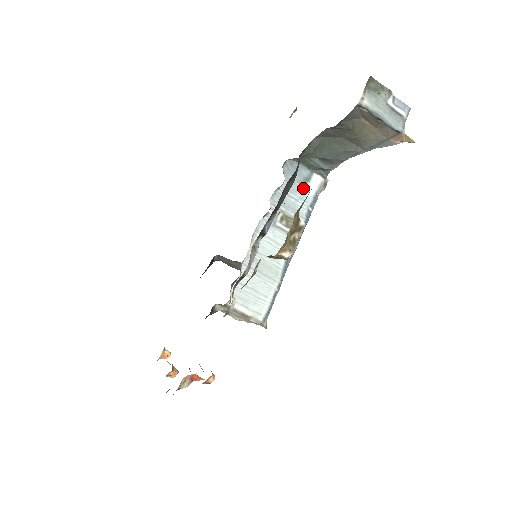
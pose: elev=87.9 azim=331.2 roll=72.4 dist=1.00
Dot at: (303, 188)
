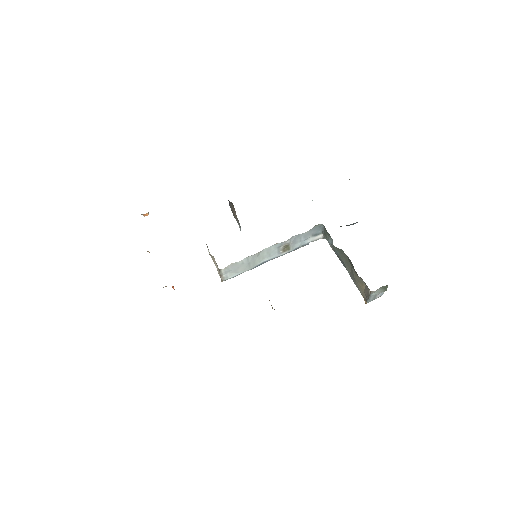
Dot at: (310, 237)
